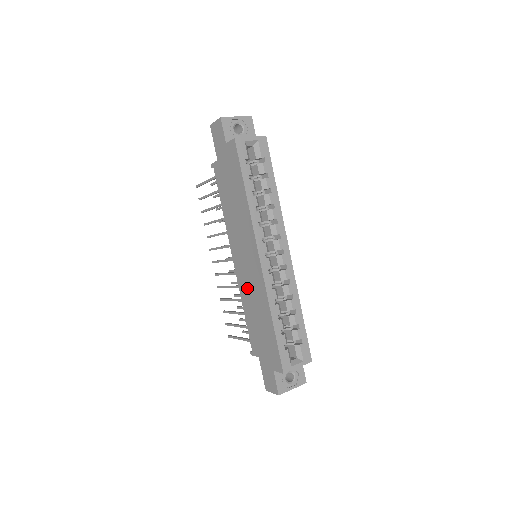
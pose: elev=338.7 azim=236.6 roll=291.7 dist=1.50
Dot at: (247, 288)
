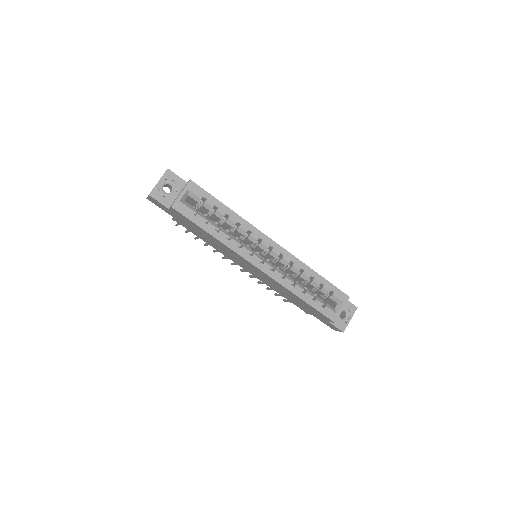
Dot at: (268, 283)
